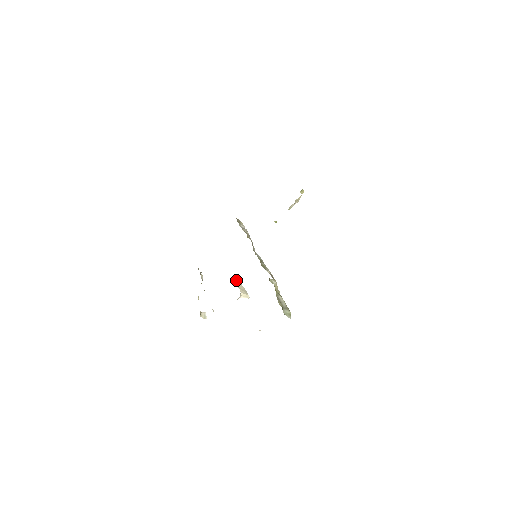
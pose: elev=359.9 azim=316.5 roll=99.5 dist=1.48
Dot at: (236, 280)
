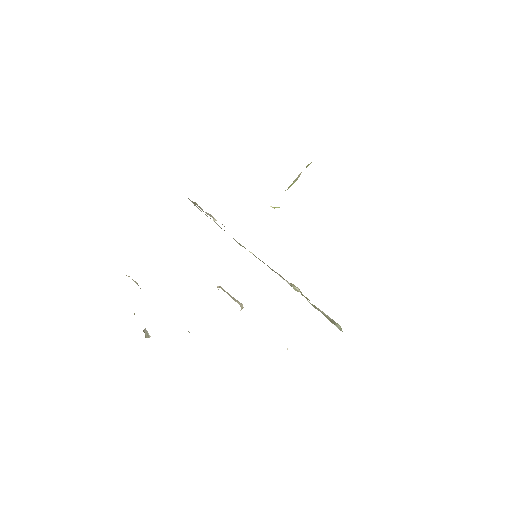
Dot at: (221, 288)
